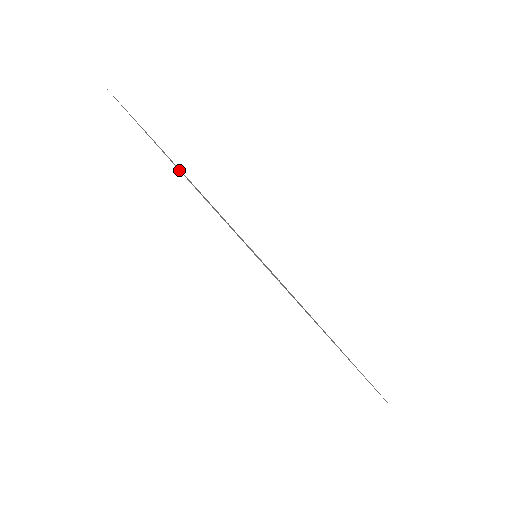
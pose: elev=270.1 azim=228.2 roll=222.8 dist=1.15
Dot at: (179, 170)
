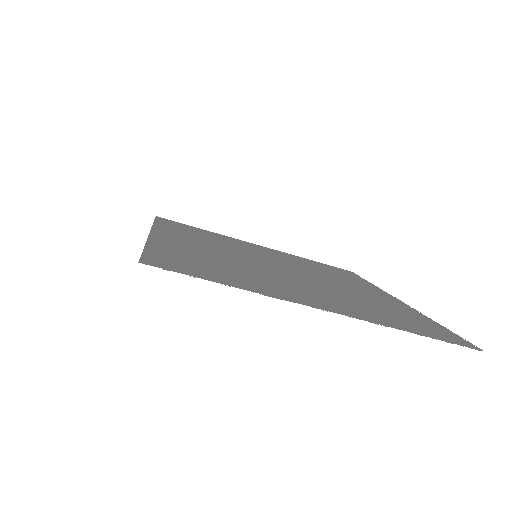
Dot at: (219, 264)
